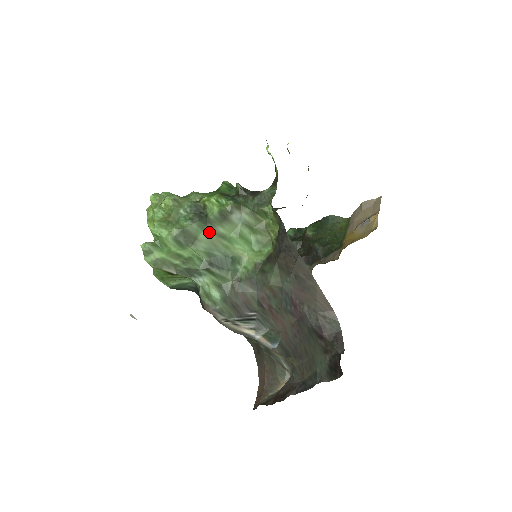
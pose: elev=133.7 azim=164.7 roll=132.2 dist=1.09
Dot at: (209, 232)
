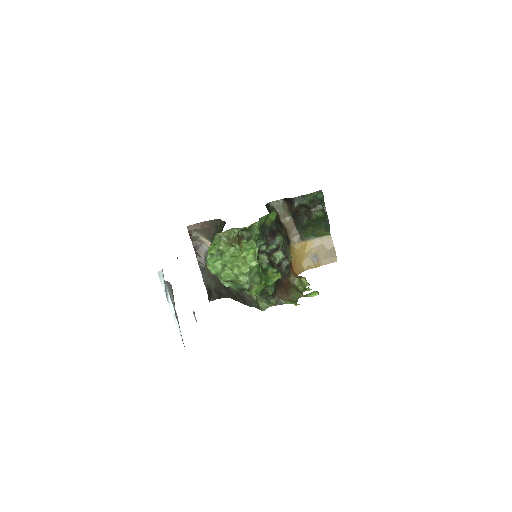
Dot at: occluded
